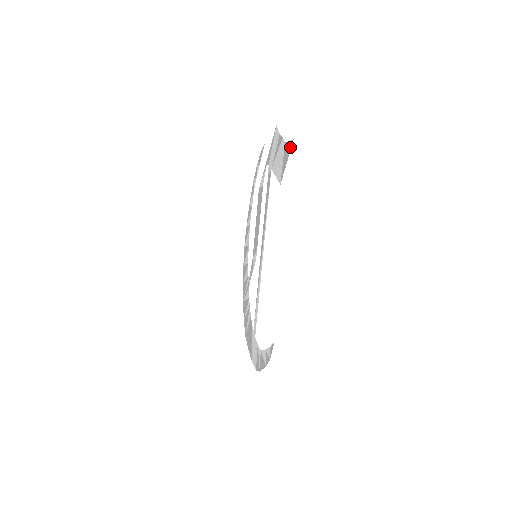
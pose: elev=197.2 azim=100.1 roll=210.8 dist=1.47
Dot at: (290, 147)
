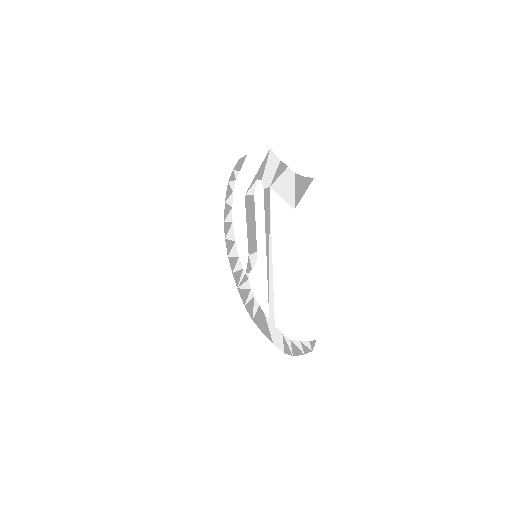
Dot at: (308, 183)
